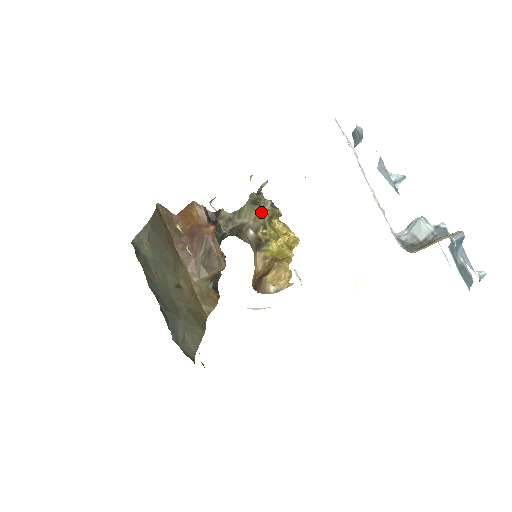
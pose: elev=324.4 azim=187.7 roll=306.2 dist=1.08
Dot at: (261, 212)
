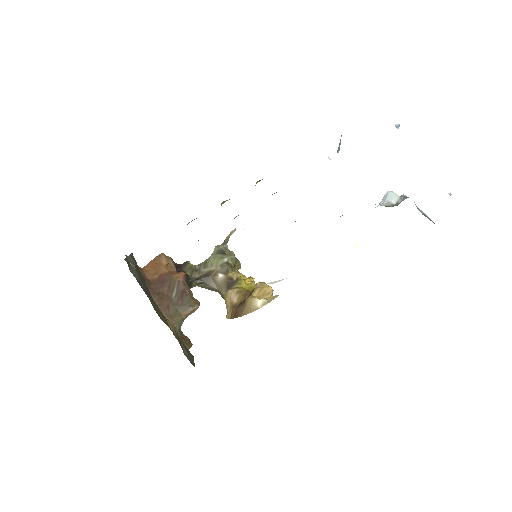
Dot at: (227, 260)
